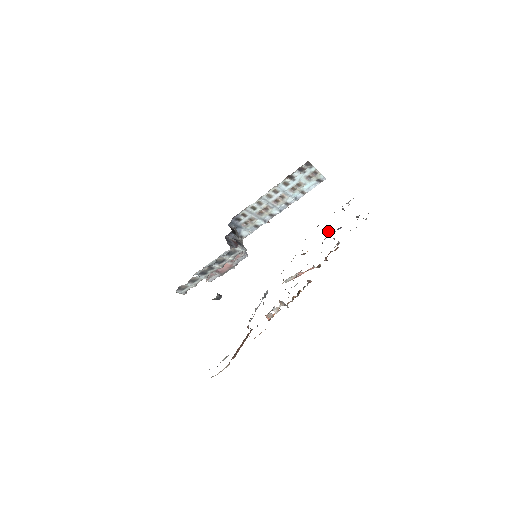
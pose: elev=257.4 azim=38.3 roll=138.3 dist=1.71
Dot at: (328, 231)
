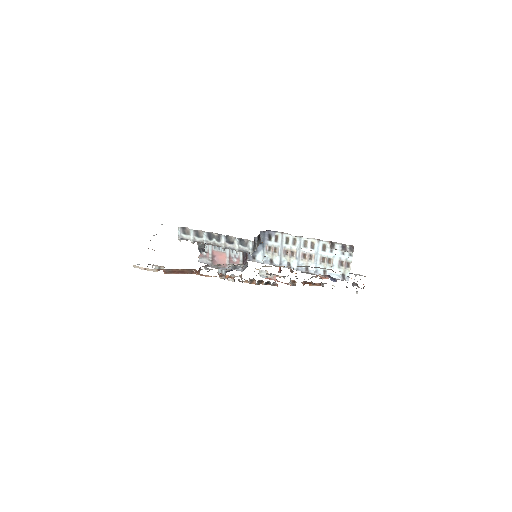
Dot at: (324, 276)
